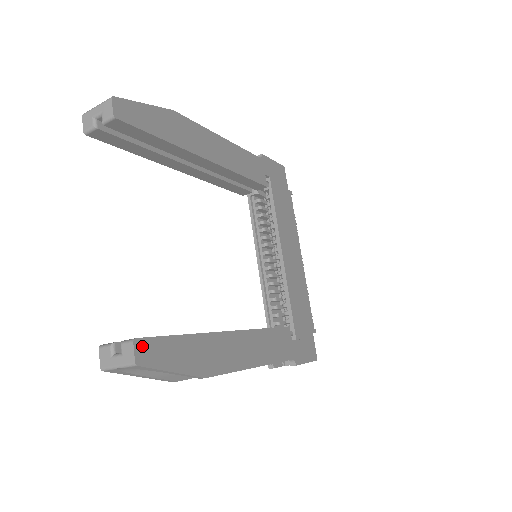
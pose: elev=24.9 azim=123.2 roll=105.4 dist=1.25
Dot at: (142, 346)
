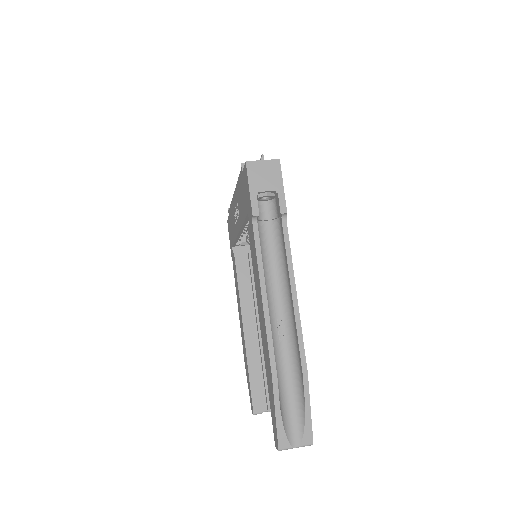
Dot at: occluded
